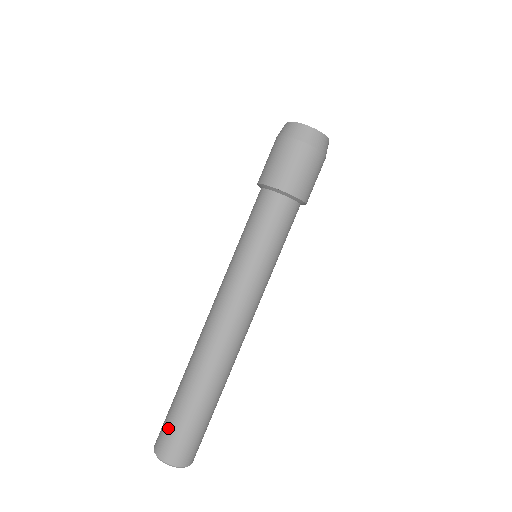
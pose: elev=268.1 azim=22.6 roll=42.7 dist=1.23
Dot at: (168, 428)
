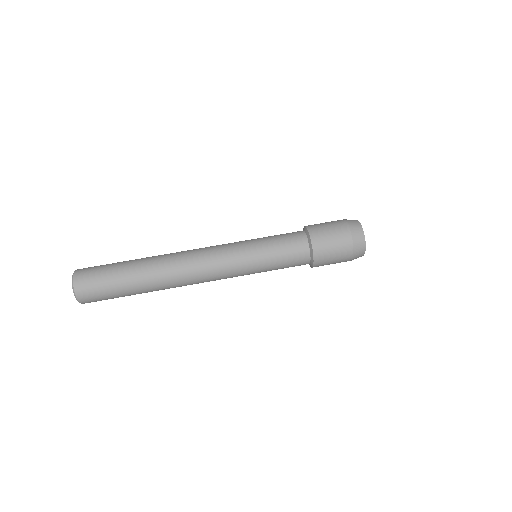
Dot at: (99, 268)
